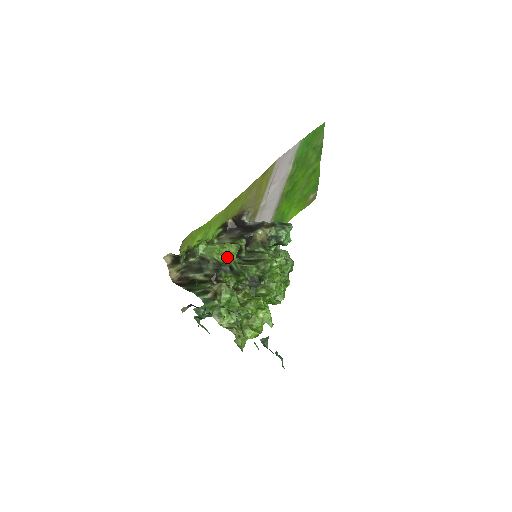
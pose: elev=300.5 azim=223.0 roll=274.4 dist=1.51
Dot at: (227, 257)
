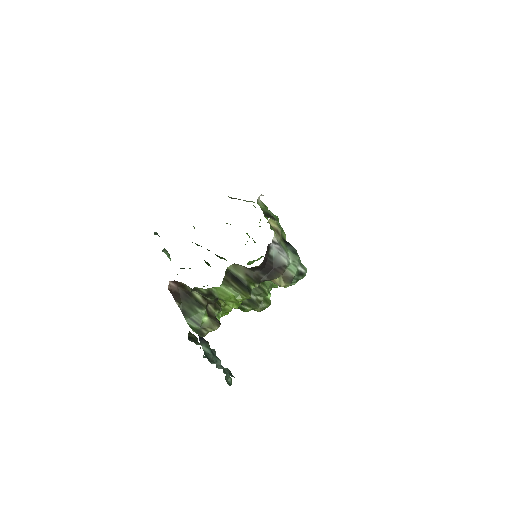
Dot at: (234, 308)
